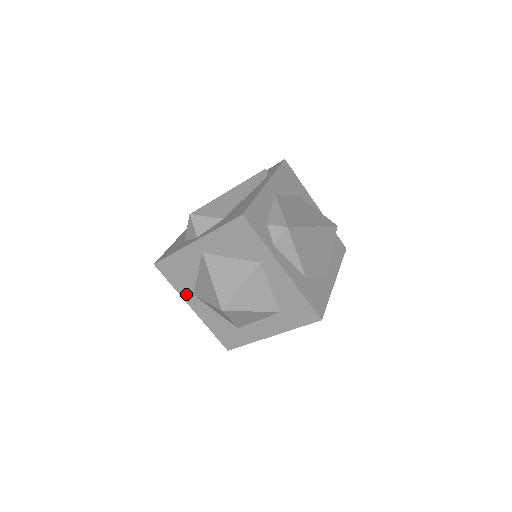
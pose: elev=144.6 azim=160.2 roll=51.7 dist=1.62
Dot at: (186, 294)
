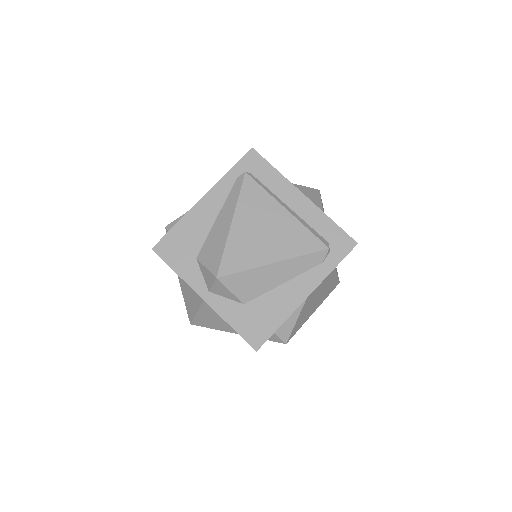
Dot at: occluded
